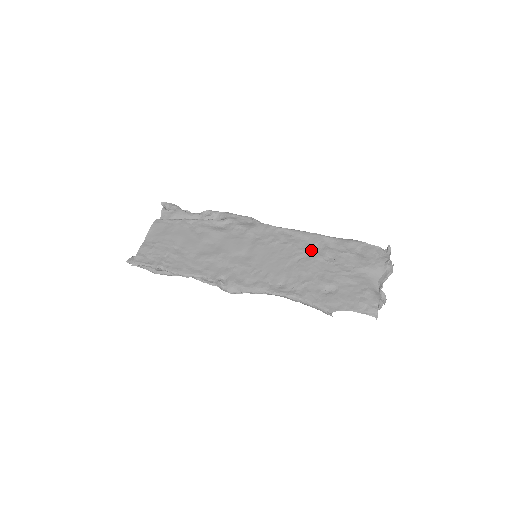
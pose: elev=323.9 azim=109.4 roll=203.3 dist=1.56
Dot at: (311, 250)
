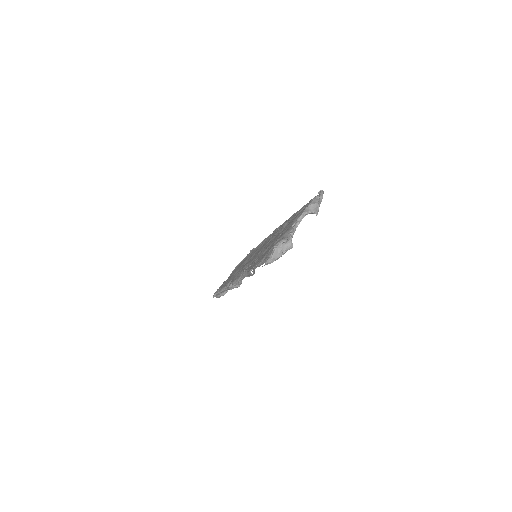
Dot at: occluded
